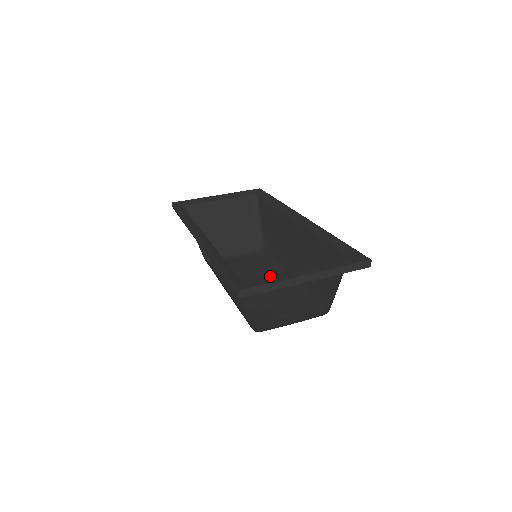
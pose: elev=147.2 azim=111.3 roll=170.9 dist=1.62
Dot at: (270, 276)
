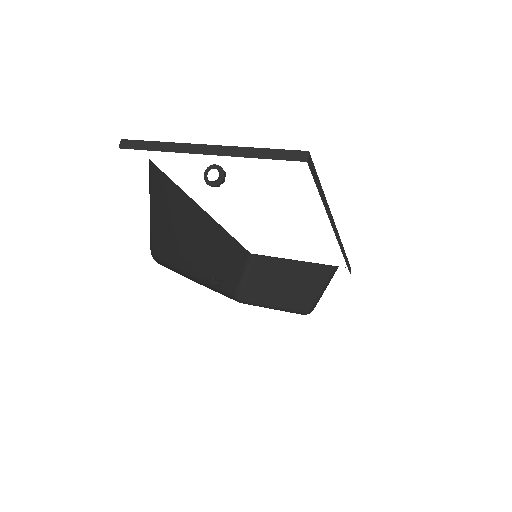
Dot at: occluded
